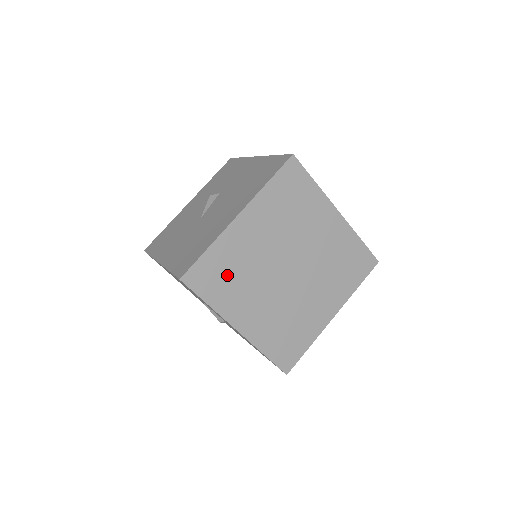
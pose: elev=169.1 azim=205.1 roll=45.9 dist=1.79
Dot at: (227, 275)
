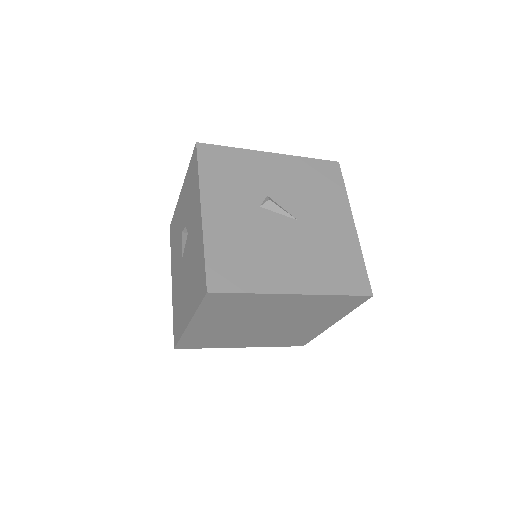
Dot at: (209, 339)
